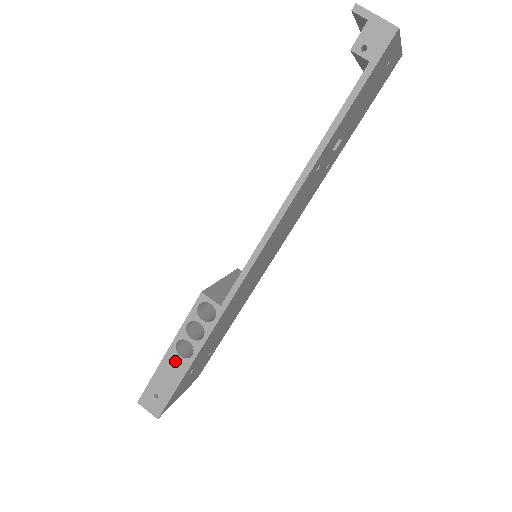
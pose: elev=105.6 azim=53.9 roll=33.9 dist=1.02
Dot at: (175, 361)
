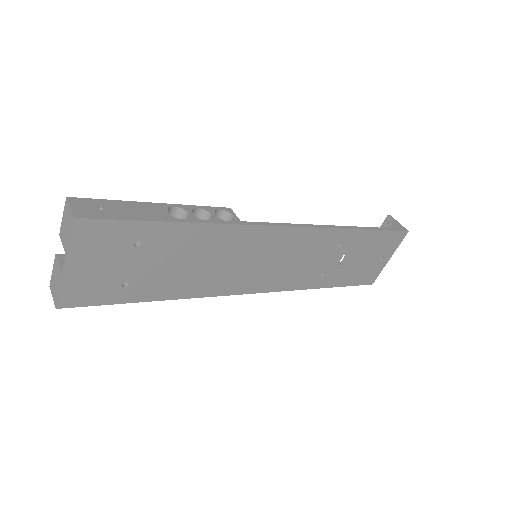
Dot at: (158, 211)
